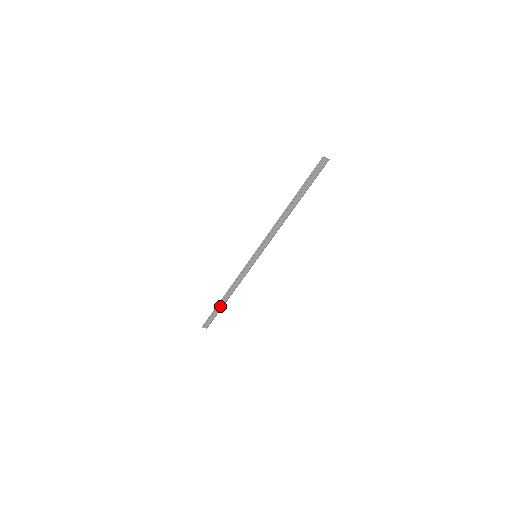
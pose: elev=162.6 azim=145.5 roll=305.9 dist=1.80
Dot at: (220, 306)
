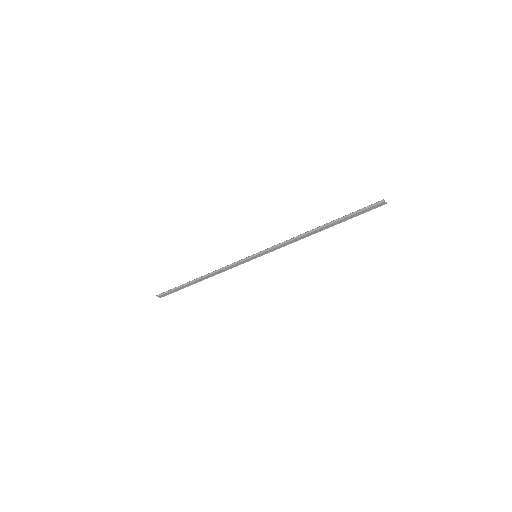
Dot at: (188, 284)
